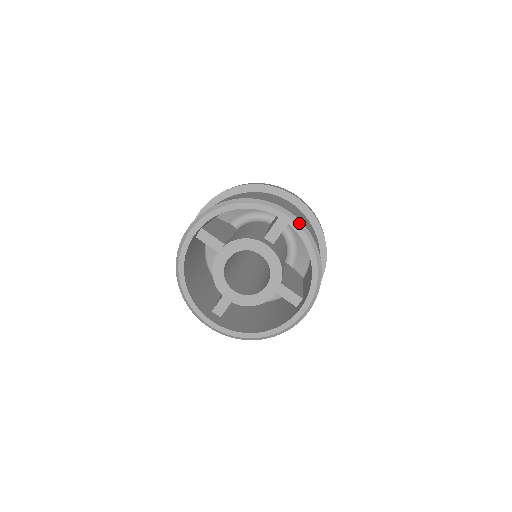
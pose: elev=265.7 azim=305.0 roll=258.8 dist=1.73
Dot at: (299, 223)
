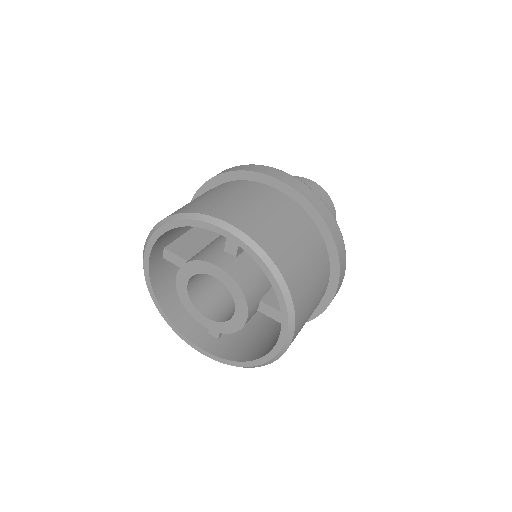
Dot at: (240, 235)
